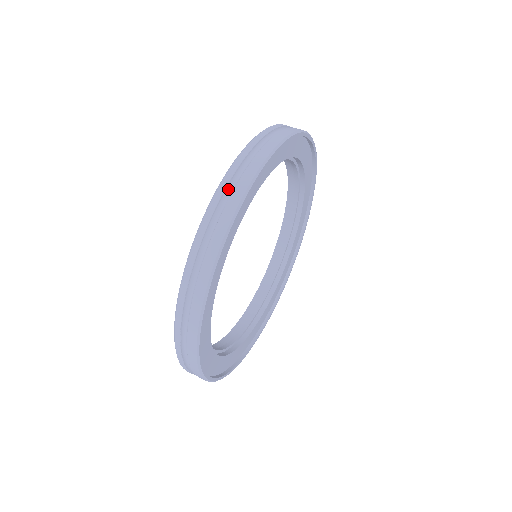
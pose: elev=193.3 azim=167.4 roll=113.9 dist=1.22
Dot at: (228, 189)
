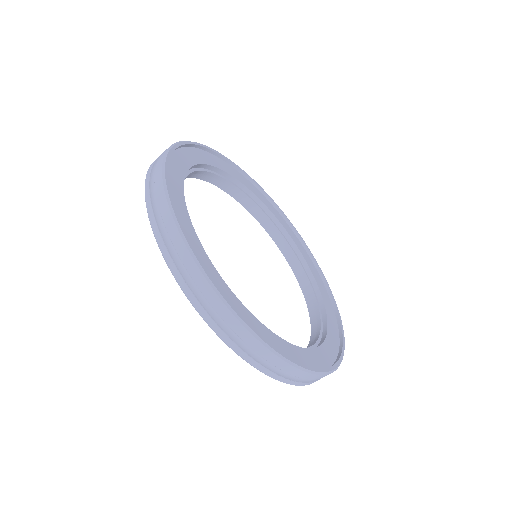
Dot at: (152, 193)
